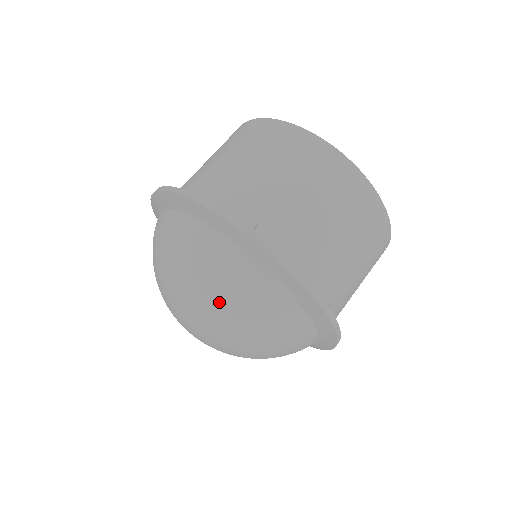
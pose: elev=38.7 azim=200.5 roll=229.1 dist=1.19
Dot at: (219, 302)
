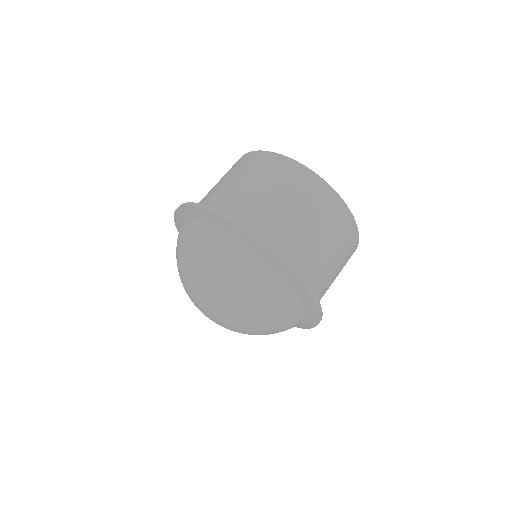
Dot at: (222, 279)
